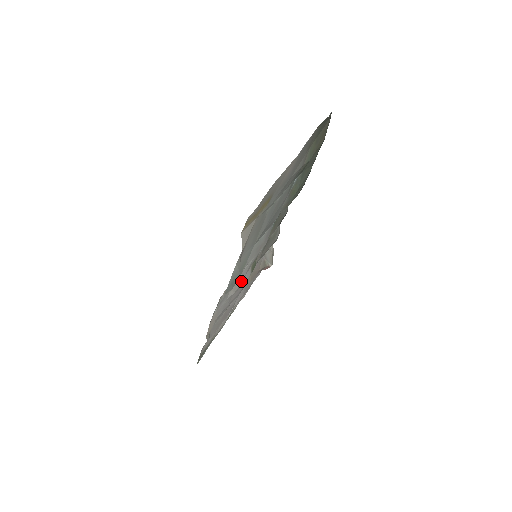
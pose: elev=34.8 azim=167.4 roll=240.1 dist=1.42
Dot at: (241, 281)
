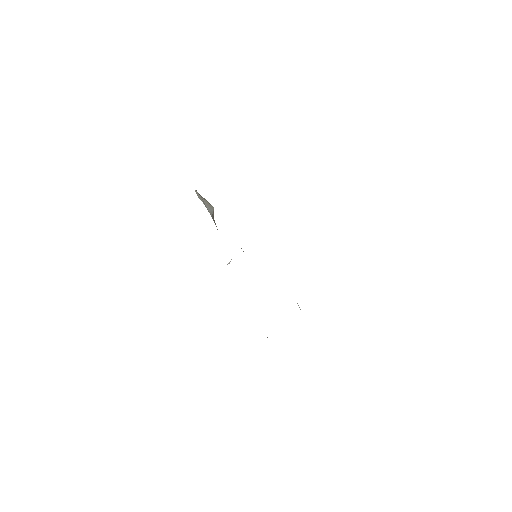
Dot at: occluded
